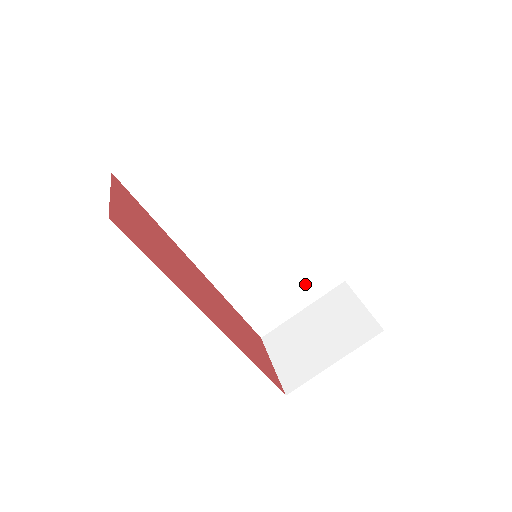
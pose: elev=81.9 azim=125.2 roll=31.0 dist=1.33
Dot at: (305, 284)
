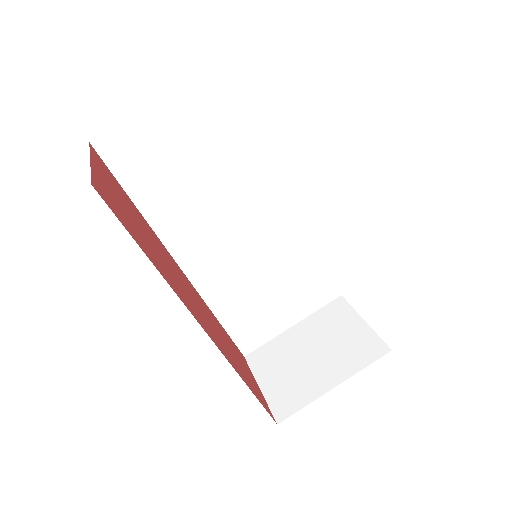
Dot at: (299, 296)
